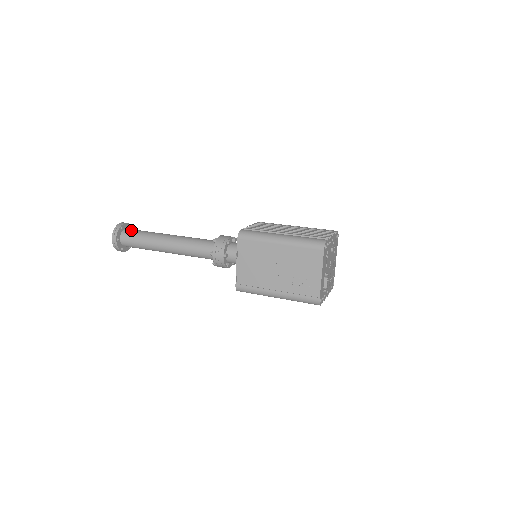
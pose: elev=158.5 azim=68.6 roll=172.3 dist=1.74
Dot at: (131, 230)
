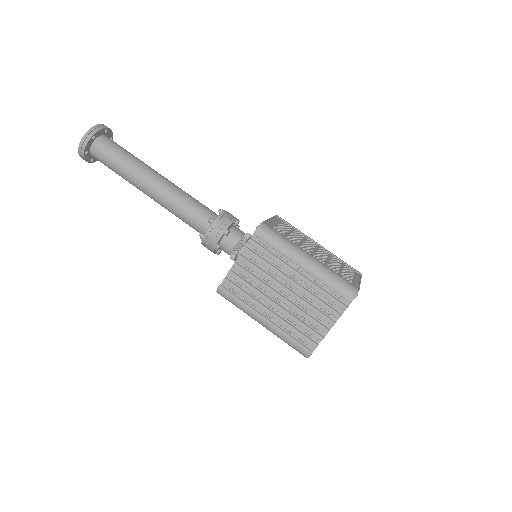
Dot at: (99, 155)
